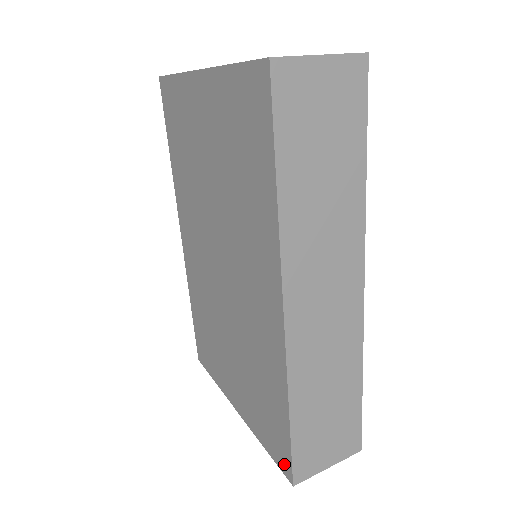
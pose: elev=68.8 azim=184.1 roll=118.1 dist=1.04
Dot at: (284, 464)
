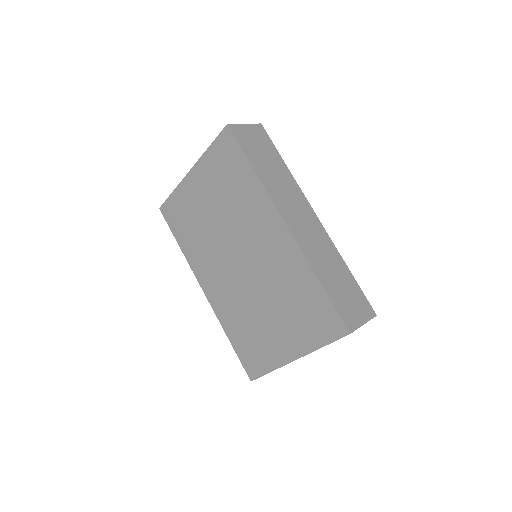
Dot at: (338, 328)
